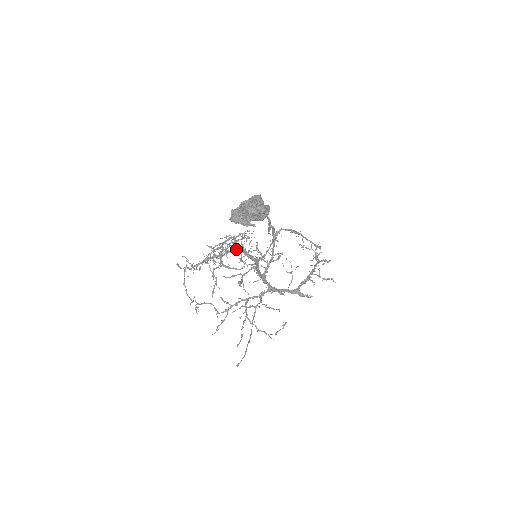
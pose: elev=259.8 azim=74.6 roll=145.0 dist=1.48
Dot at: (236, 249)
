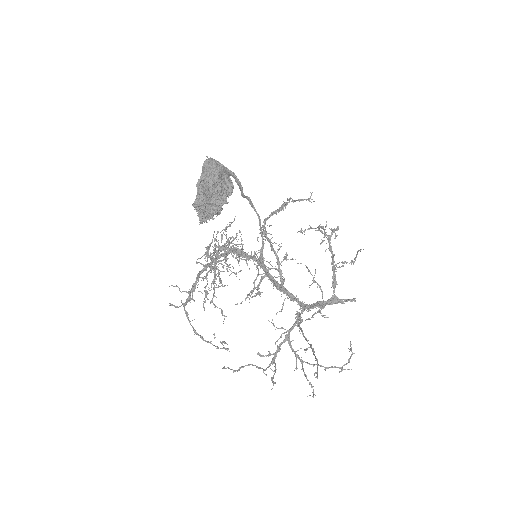
Dot at: (227, 252)
